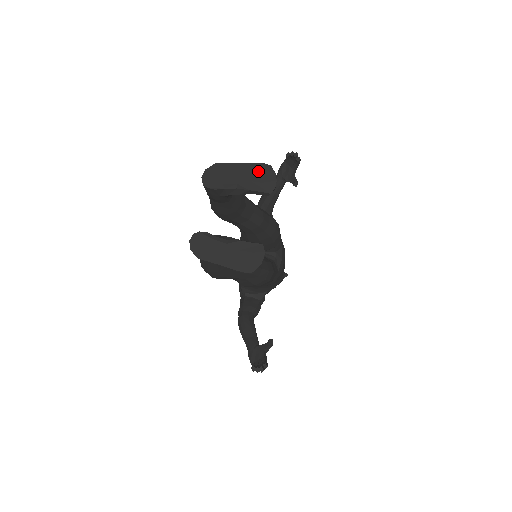
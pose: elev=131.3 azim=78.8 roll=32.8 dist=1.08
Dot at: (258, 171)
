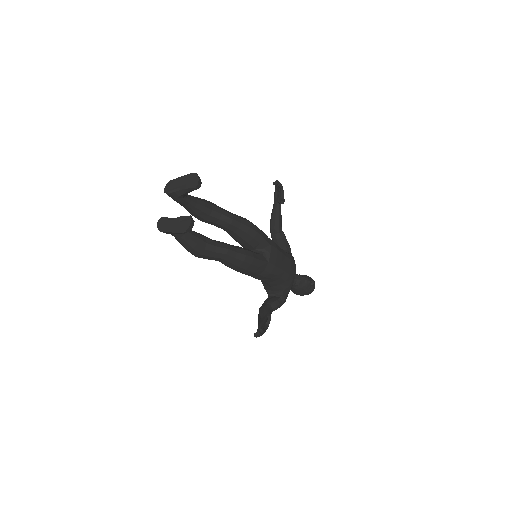
Dot at: (190, 178)
